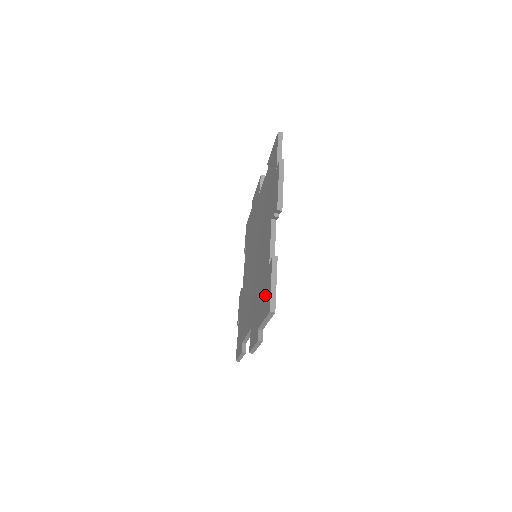
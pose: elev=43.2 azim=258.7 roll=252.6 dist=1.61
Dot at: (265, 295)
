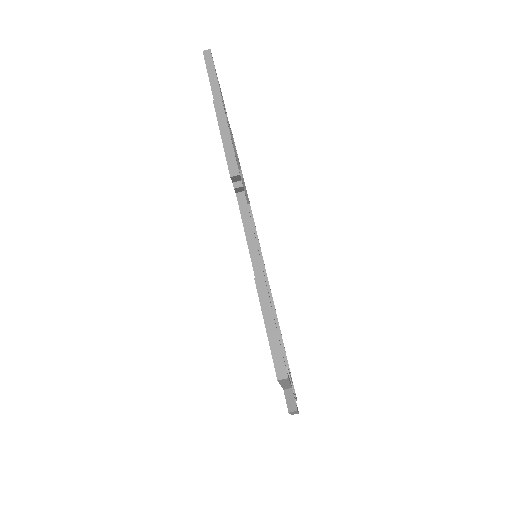
Dot at: occluded
